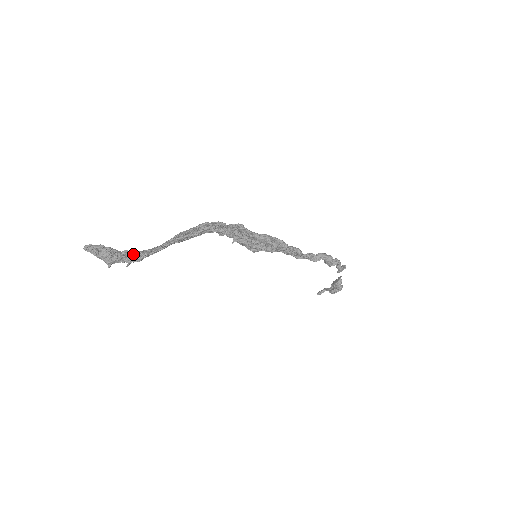
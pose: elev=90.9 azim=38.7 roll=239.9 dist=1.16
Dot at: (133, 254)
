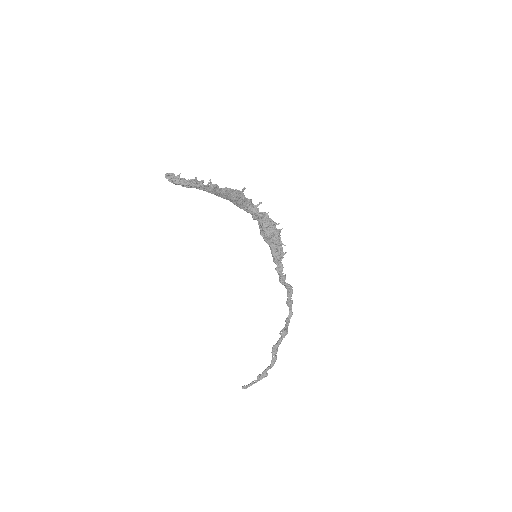
Dot at: occluded
